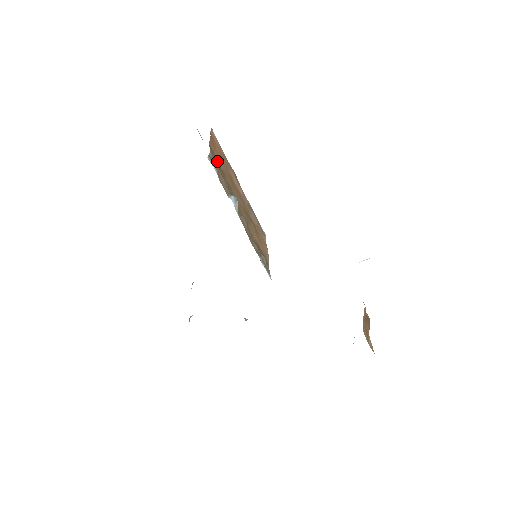
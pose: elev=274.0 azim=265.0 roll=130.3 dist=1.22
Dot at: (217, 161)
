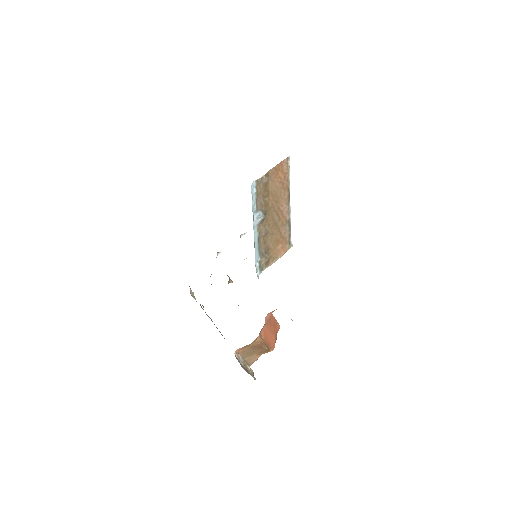
Dot at: (269, 184)
